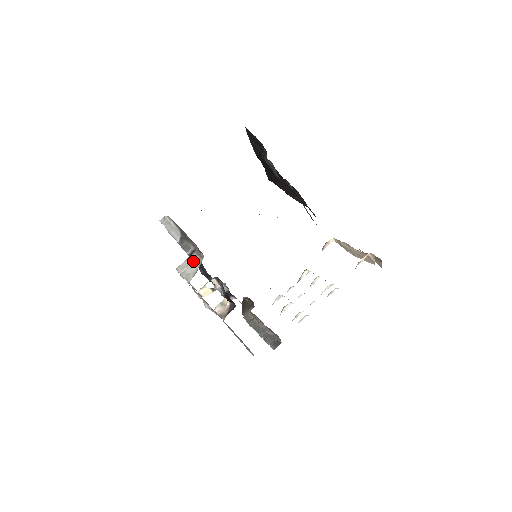
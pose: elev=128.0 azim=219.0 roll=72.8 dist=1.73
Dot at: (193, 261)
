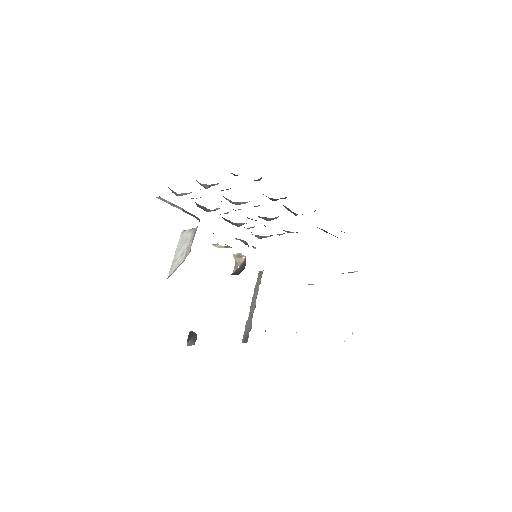
Dot at: (186, 245)
